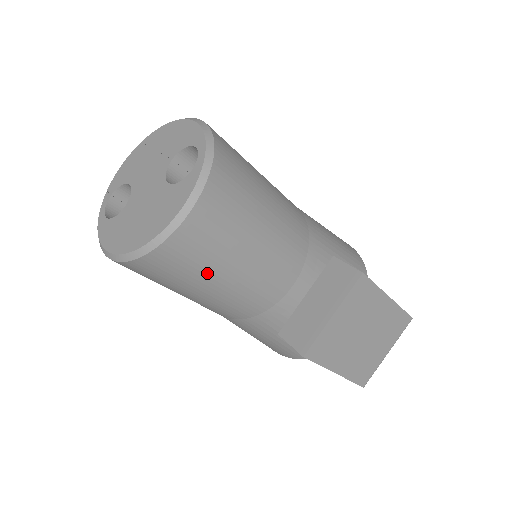
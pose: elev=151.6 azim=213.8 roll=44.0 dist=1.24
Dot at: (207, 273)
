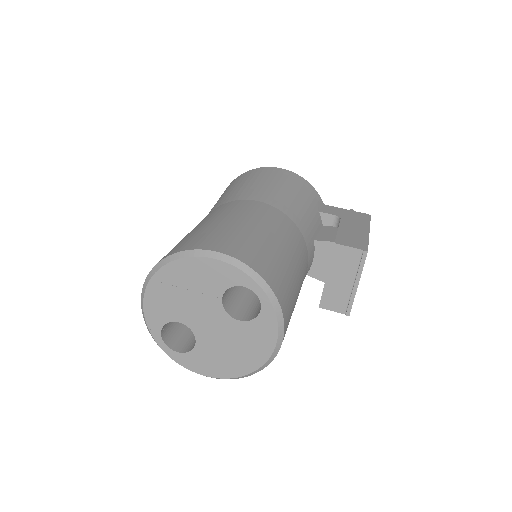
Dot at: occluded
